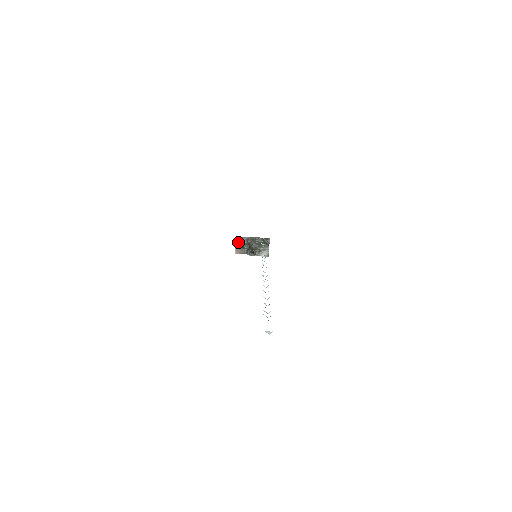
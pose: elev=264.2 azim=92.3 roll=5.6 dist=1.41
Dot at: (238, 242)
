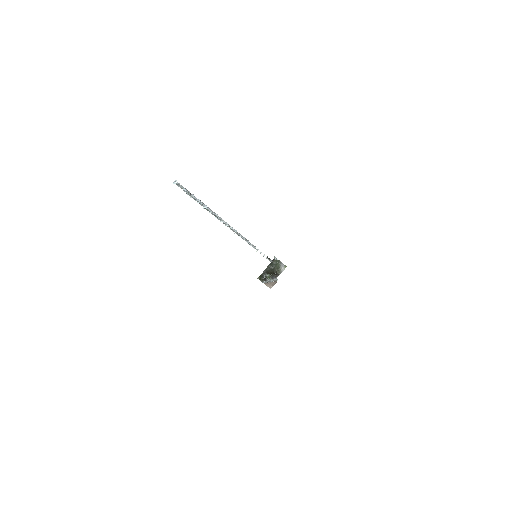
Dot at: (262, 279)
